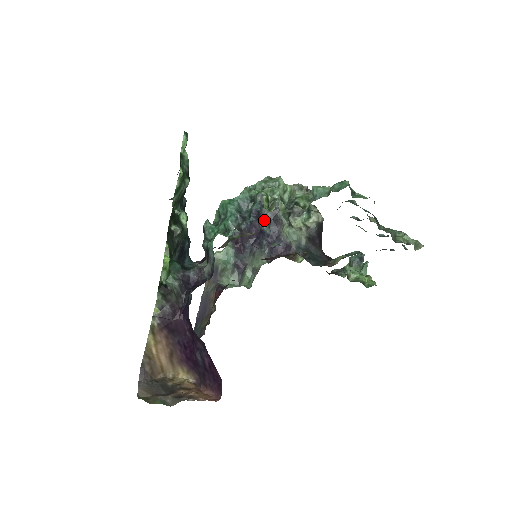
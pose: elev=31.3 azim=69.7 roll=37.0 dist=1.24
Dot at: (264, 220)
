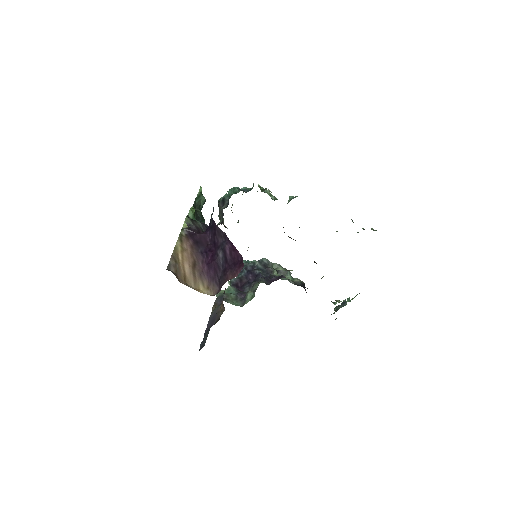
Dot at: (258, 269)
